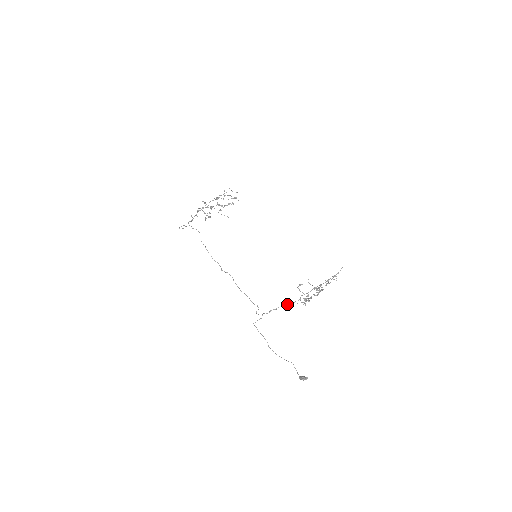
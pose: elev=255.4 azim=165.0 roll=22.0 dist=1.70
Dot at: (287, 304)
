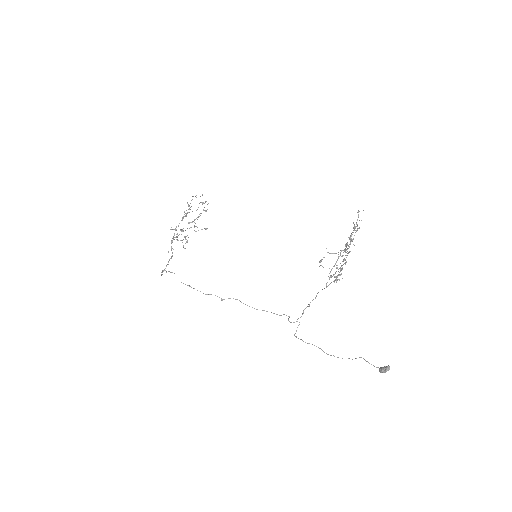
Dot at: (318, 292)
